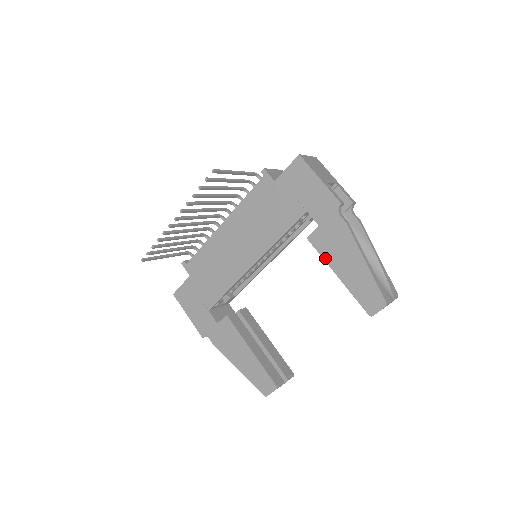
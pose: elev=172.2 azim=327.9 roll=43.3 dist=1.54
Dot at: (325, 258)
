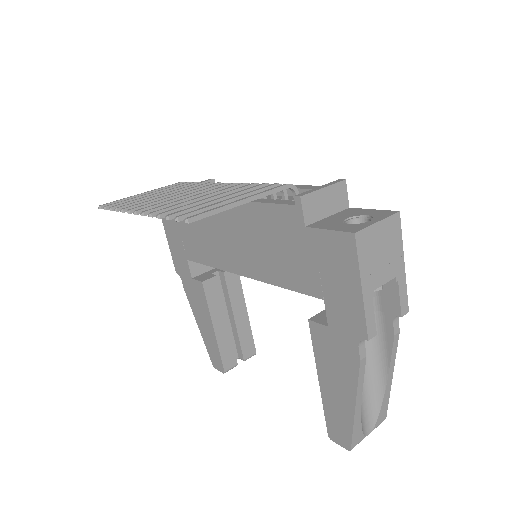
Dot at: (316, 356)
